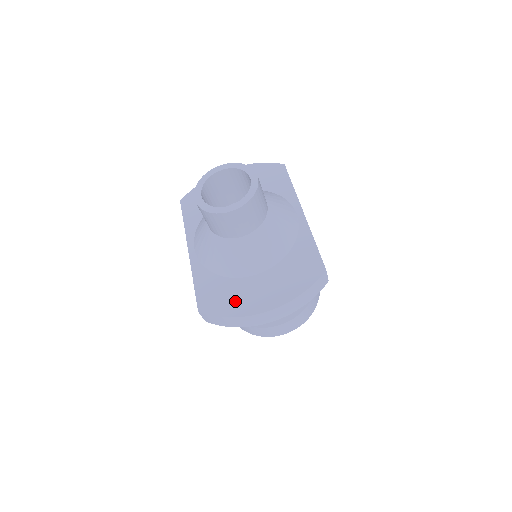
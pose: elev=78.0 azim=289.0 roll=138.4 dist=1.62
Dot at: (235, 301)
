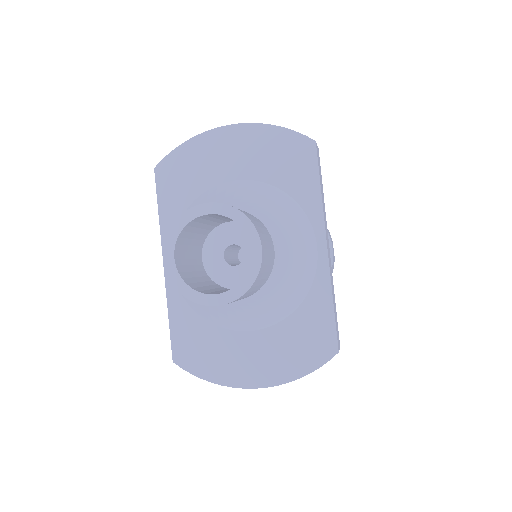
Dot at: (218, 362)
